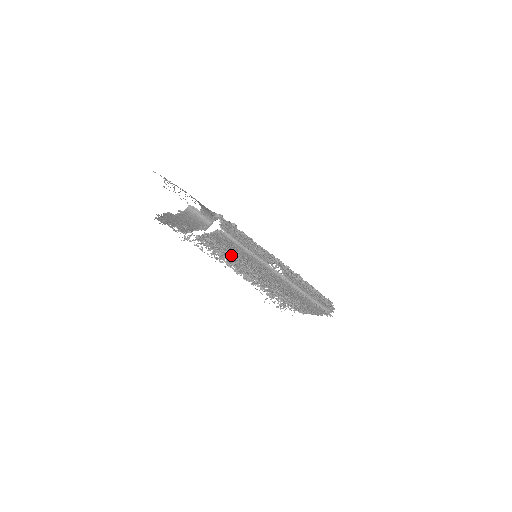
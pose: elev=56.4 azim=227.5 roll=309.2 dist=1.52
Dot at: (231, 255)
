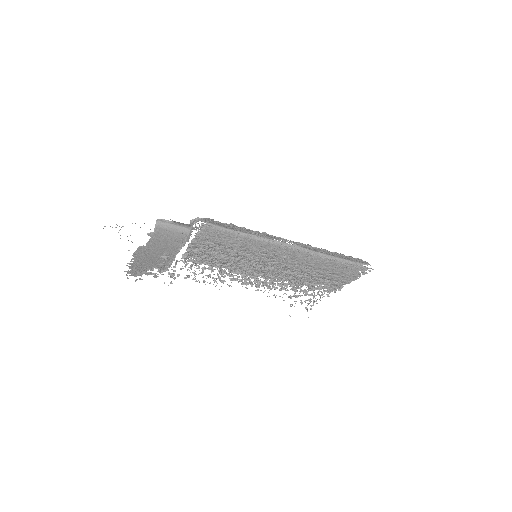
Dot at: (230, 256)
